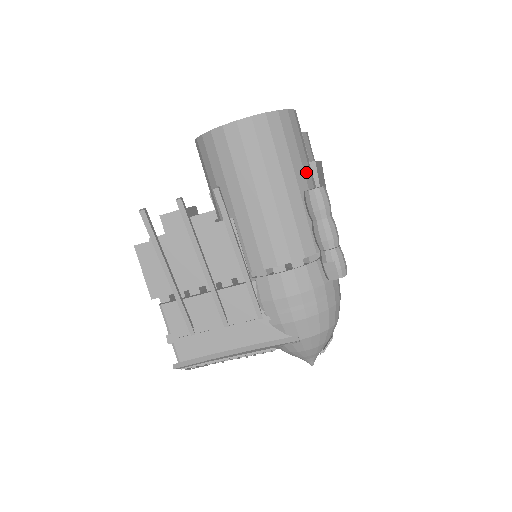
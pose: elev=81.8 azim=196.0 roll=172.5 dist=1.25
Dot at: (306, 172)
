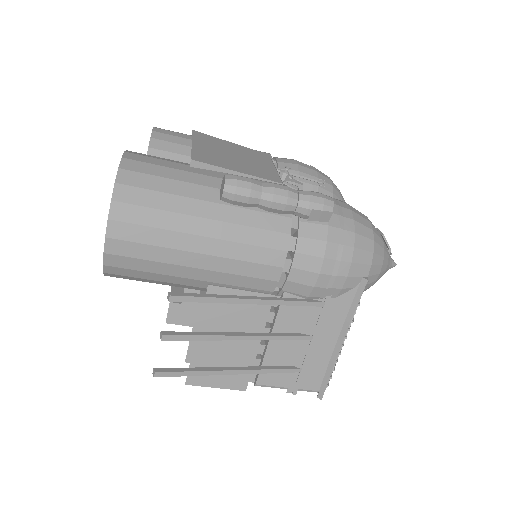
Dot at: (199, 181)
